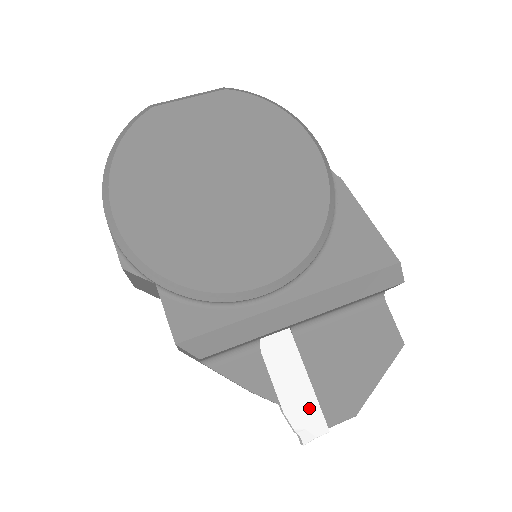
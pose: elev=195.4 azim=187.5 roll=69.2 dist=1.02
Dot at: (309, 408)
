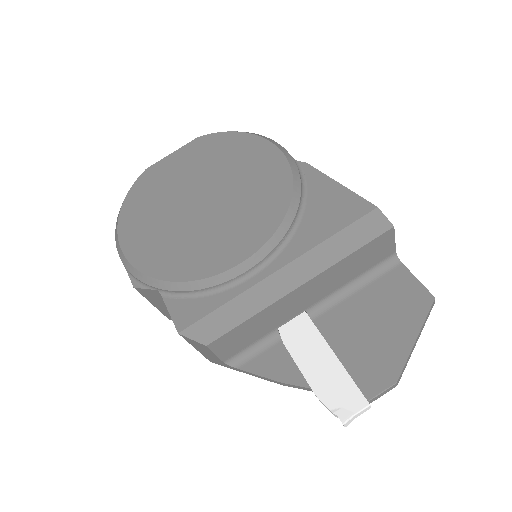
Dot at: (342, 385)
